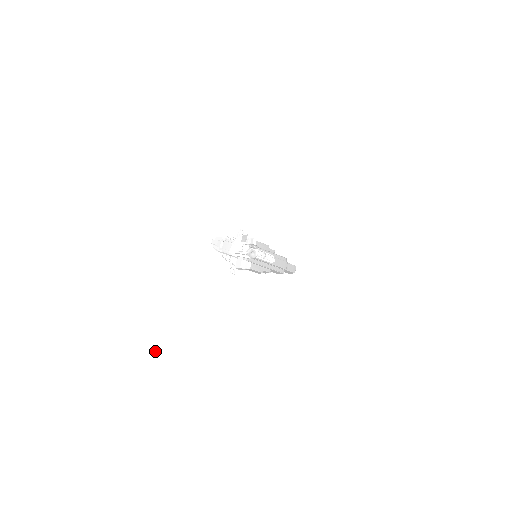
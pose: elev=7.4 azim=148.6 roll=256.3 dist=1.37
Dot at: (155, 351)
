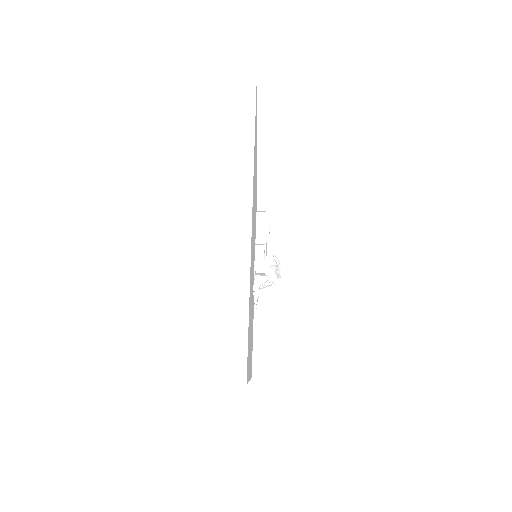
Dot at: occluded
